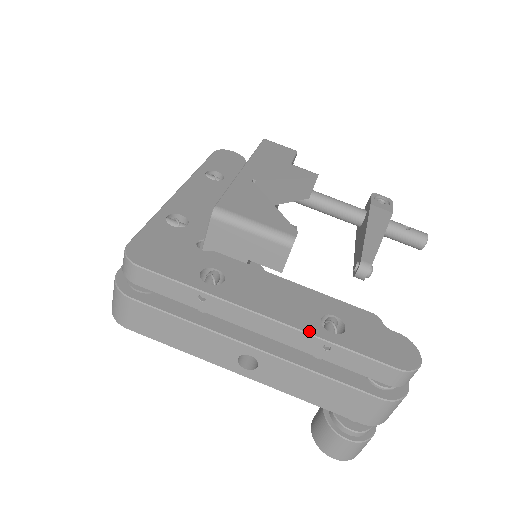
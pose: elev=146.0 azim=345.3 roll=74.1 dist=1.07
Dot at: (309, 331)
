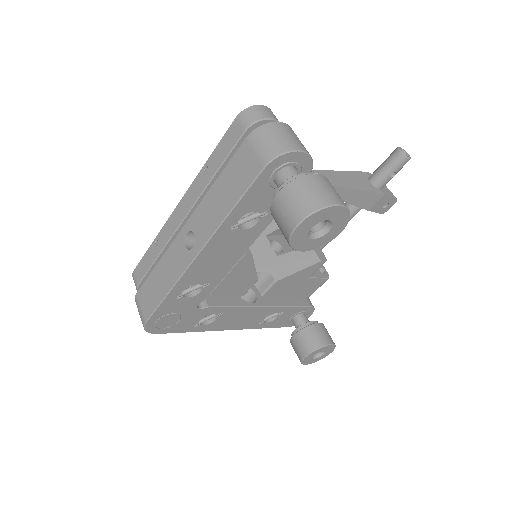
Dot at: (197, 179)
